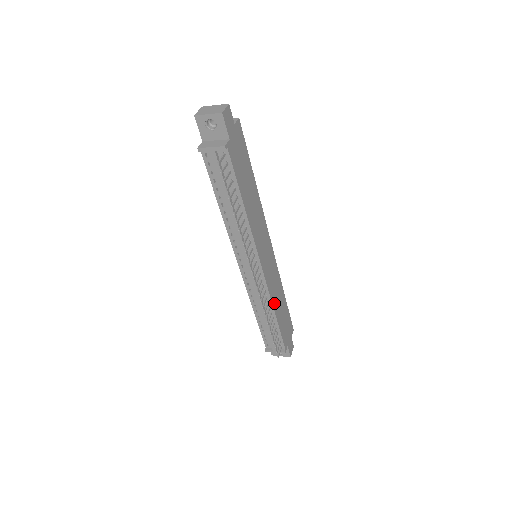
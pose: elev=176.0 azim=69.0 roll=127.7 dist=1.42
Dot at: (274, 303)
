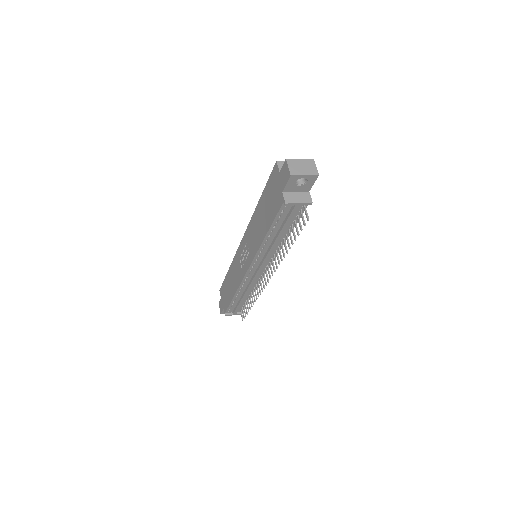
Dot at: occluded
